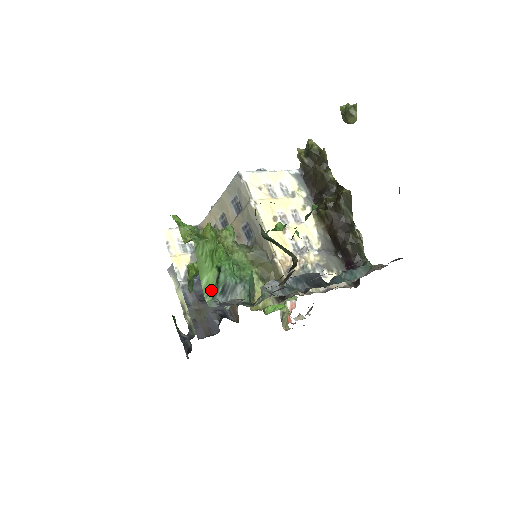
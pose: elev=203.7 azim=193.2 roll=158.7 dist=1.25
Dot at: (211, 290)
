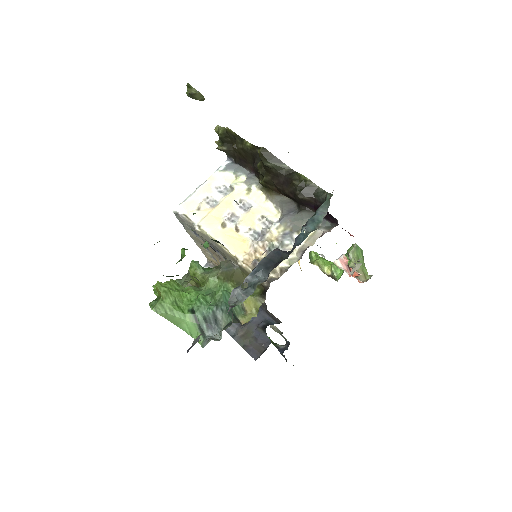
Dot at: (198, 332)
